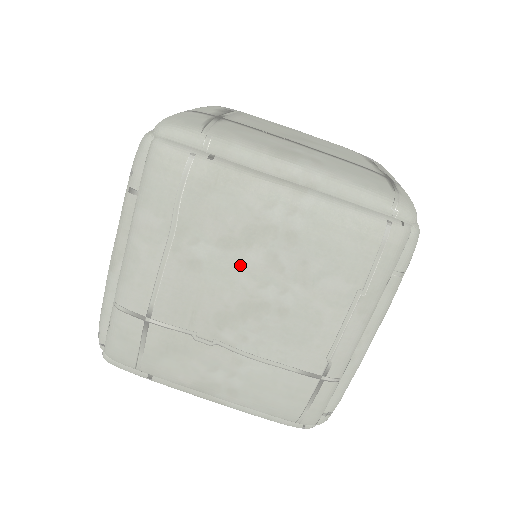
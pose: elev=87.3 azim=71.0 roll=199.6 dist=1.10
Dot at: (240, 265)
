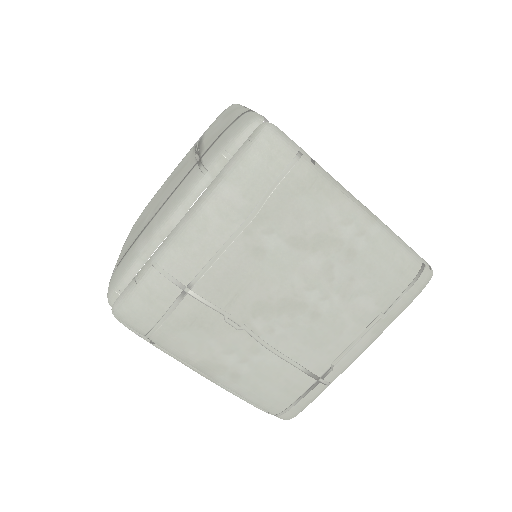
Dot at: occluded
